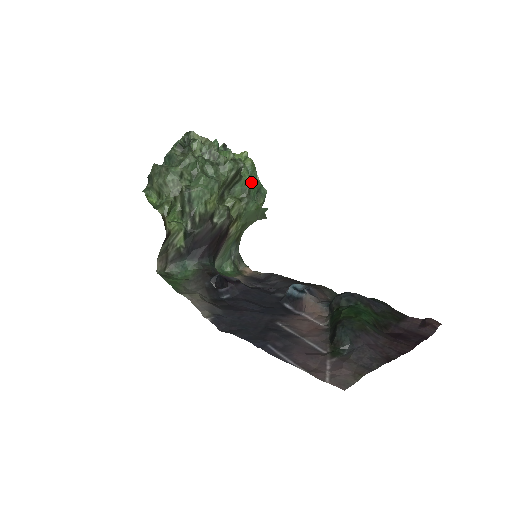
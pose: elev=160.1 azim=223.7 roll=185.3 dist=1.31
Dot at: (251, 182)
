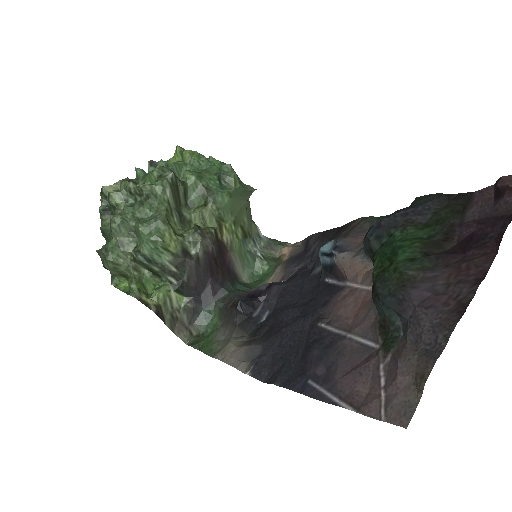
Dot at: (203, 175)
